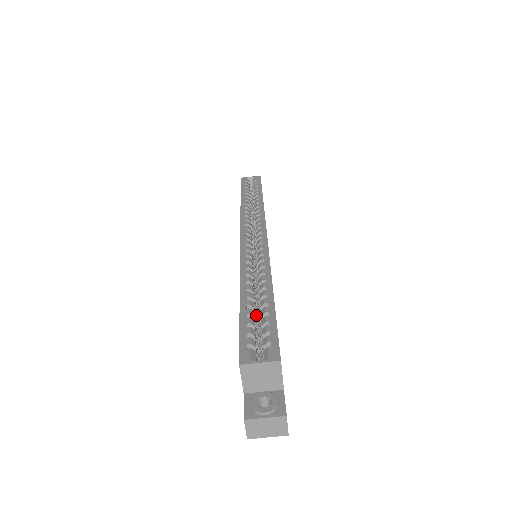
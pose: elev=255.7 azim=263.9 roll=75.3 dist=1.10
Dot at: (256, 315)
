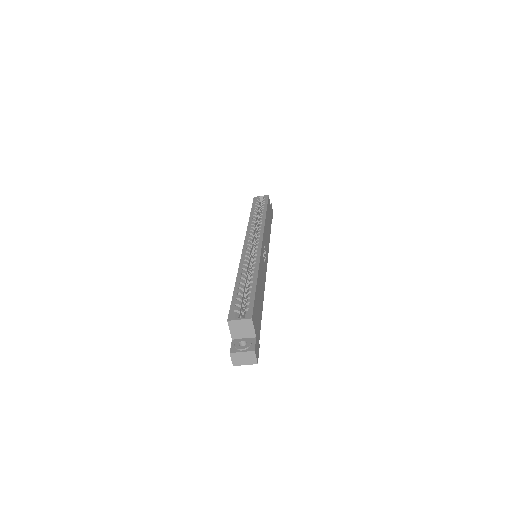
Dot at: (245, 294)
